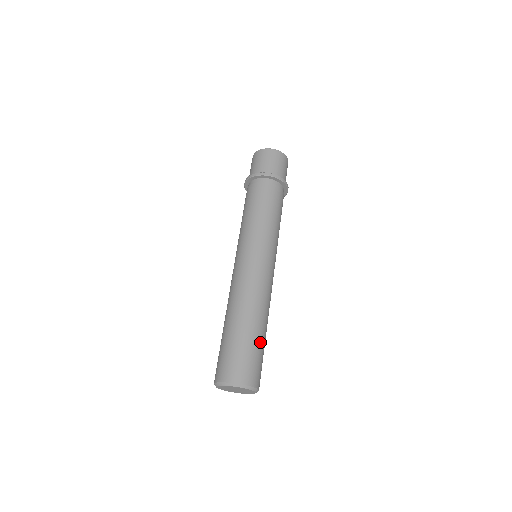
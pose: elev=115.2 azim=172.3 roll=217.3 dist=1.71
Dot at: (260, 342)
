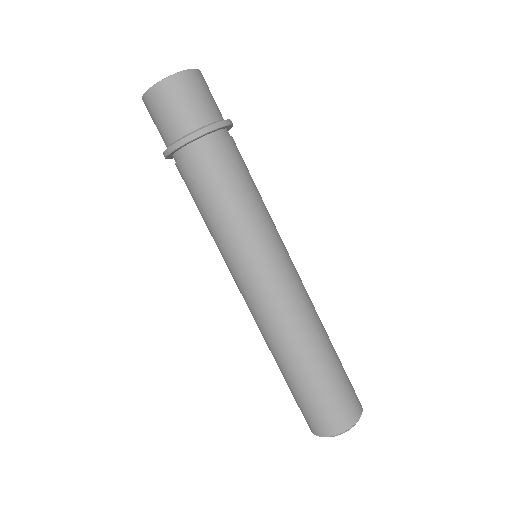
Dot at: (338, 363)
